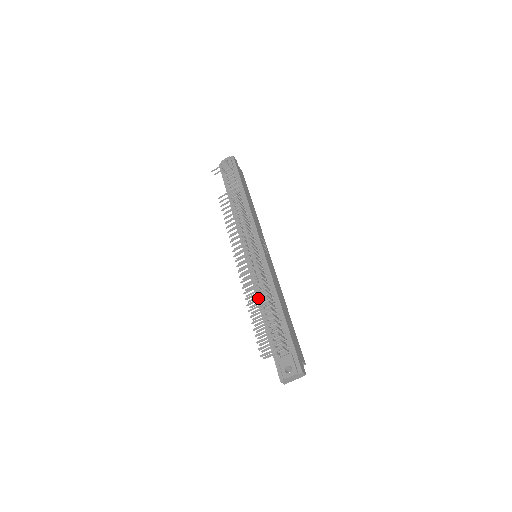
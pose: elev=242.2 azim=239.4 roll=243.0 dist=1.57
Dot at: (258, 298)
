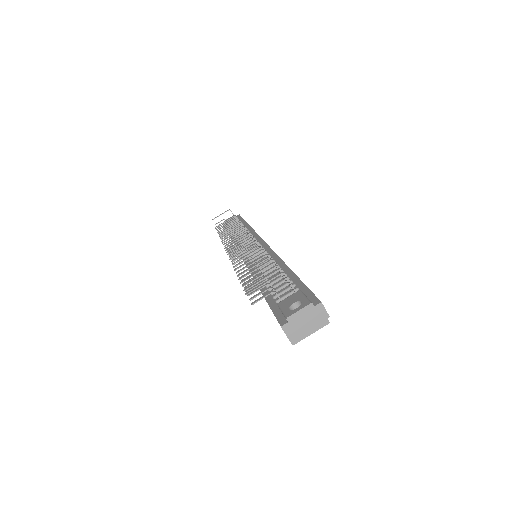
Dot at: (251, 255)
